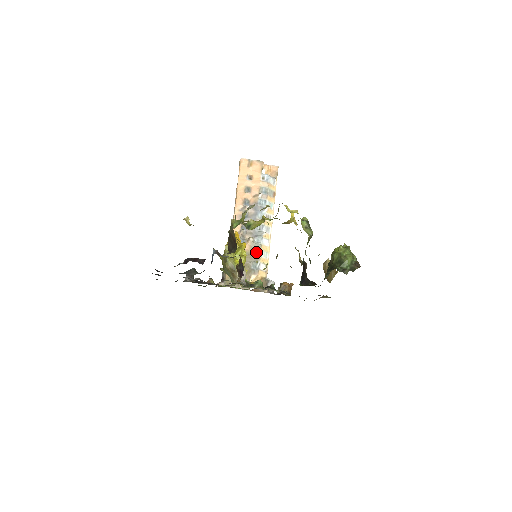
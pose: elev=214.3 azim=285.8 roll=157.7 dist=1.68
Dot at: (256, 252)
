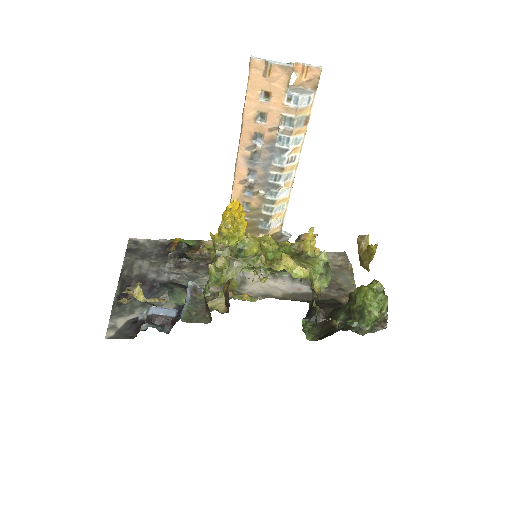
Dot at: (267, 209)
